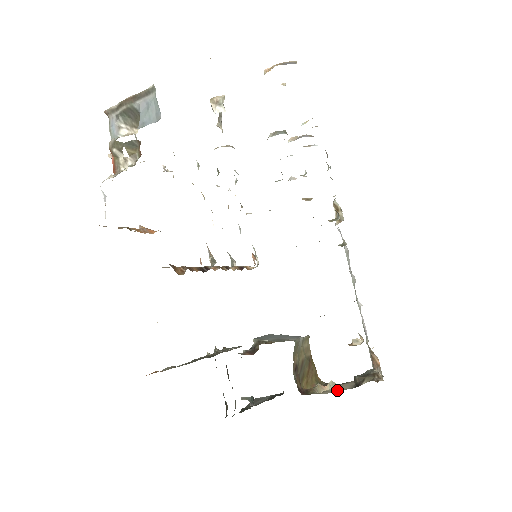
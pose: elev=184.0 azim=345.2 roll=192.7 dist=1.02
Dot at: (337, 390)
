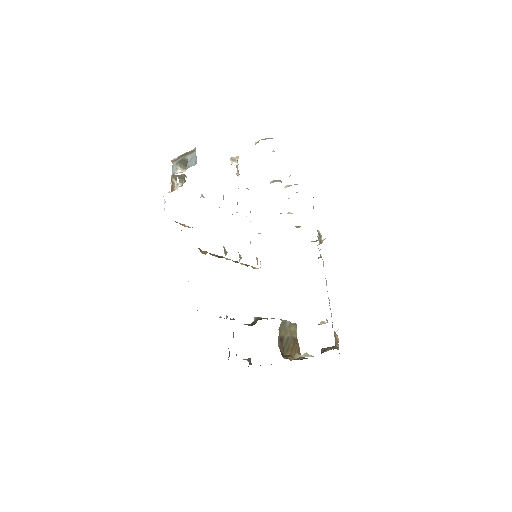
Dot at: occluded
